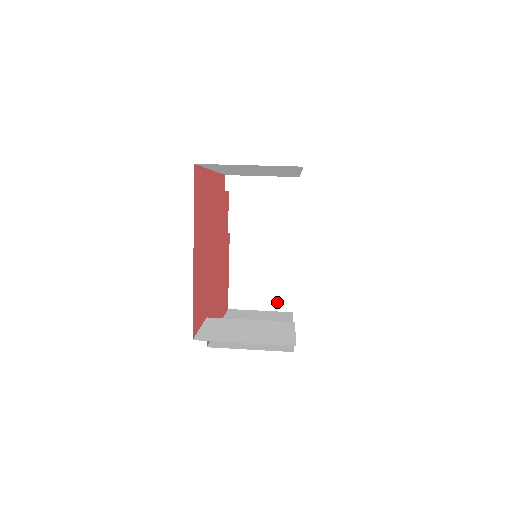
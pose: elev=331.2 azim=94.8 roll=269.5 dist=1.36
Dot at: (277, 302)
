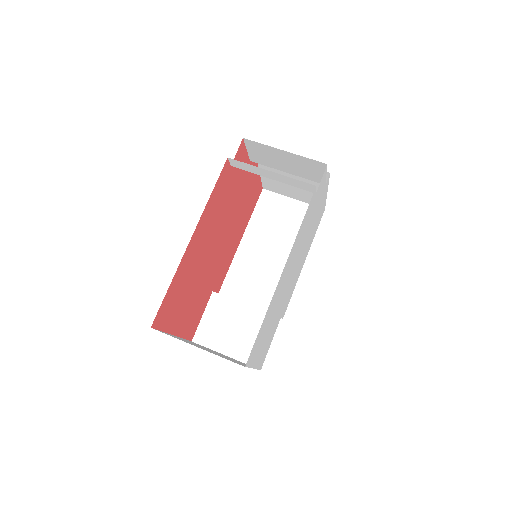
Dot at: (309, 200)
